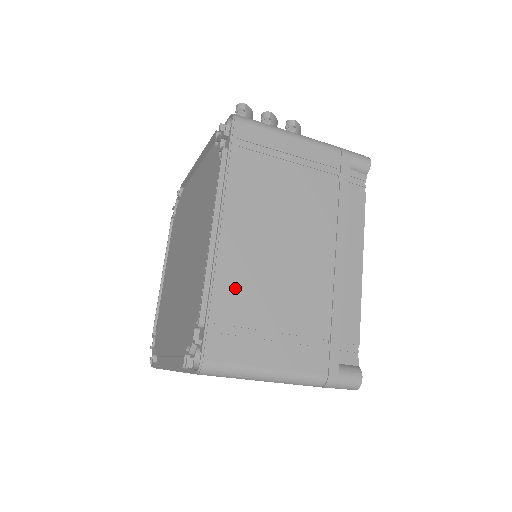
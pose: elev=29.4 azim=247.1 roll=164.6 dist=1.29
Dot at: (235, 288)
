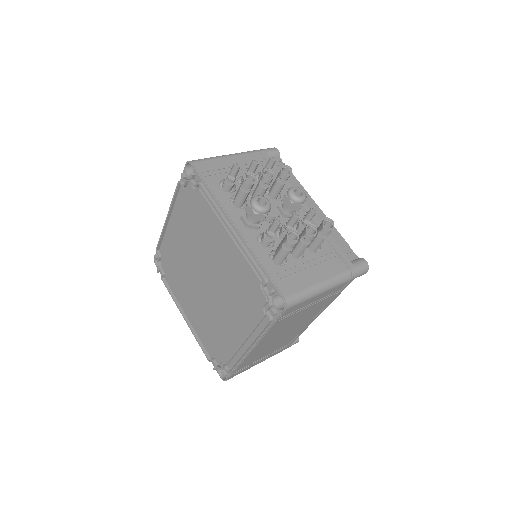
Dot at: (251, 359)
